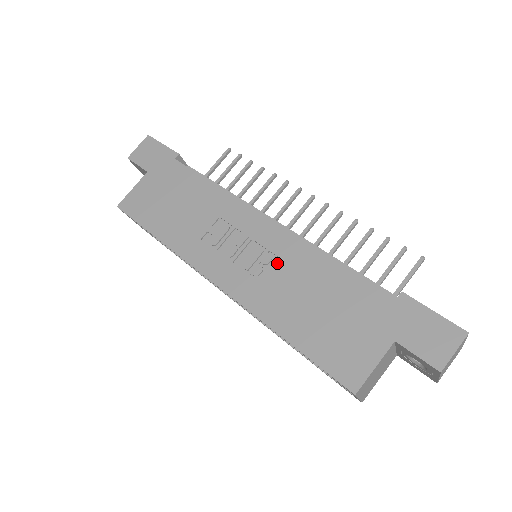
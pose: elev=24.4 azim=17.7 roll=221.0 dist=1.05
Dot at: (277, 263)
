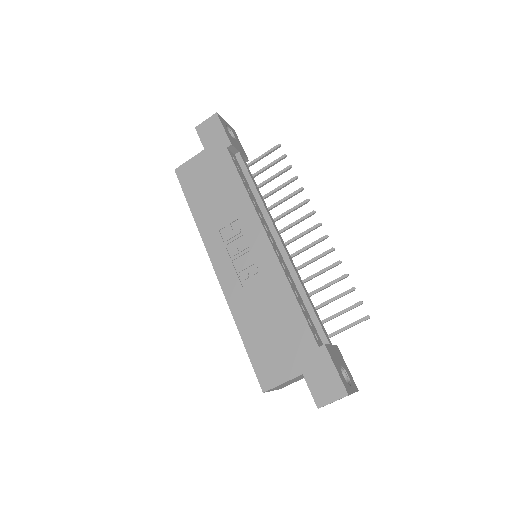
Dot at: (259, 278)
